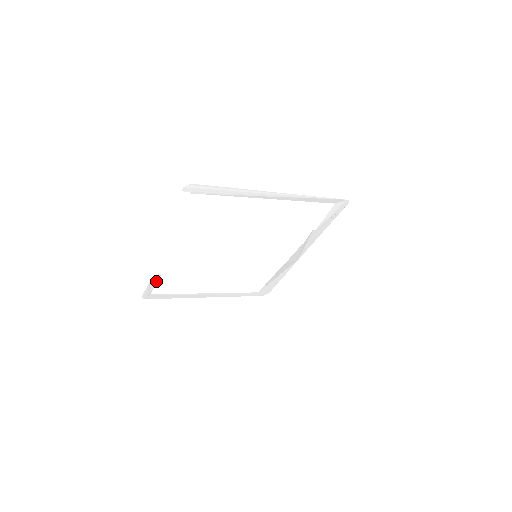
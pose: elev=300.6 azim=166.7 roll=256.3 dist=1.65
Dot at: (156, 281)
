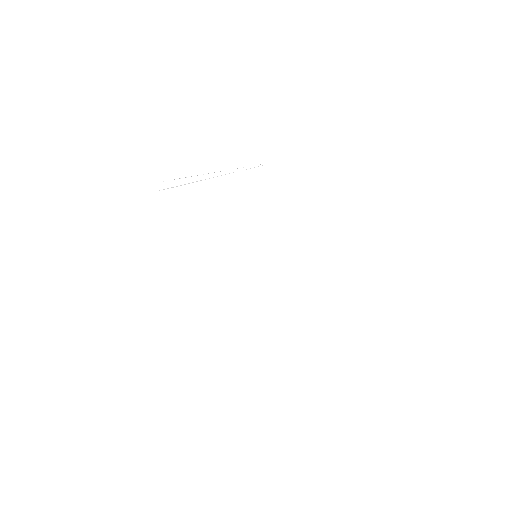
Dot at: occluded
